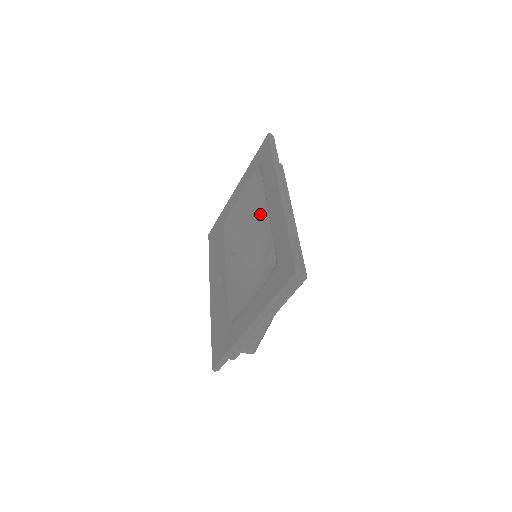
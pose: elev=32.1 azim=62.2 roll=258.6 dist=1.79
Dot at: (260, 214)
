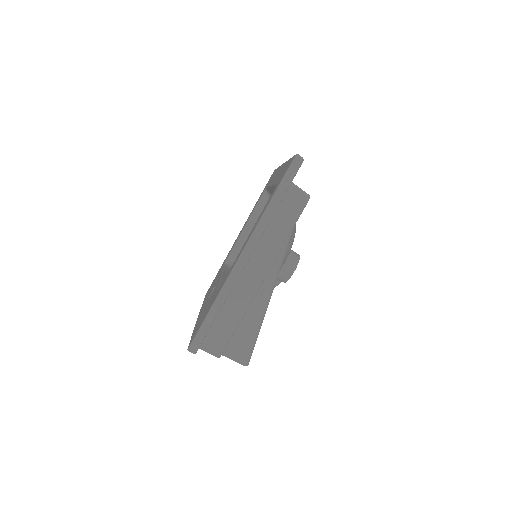
Dot at: occluded
